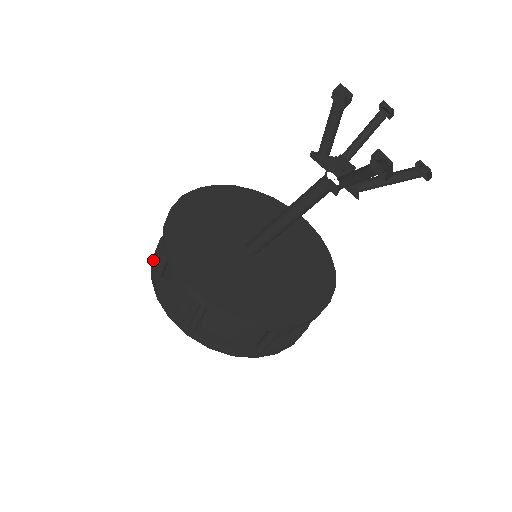
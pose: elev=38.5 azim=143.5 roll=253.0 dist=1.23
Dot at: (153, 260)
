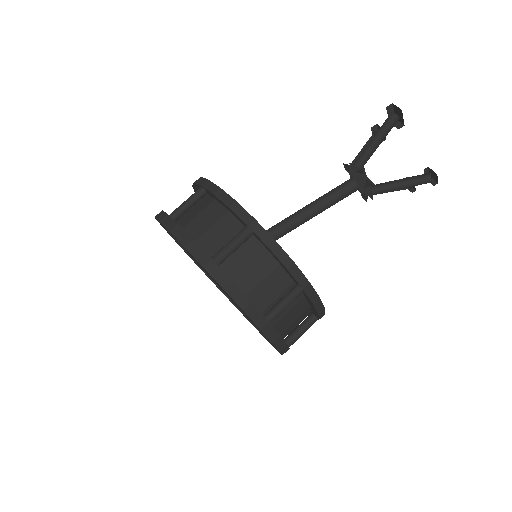
Dot at: occluded
